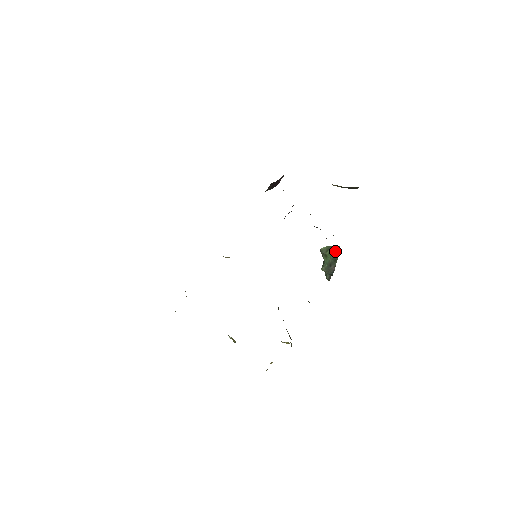
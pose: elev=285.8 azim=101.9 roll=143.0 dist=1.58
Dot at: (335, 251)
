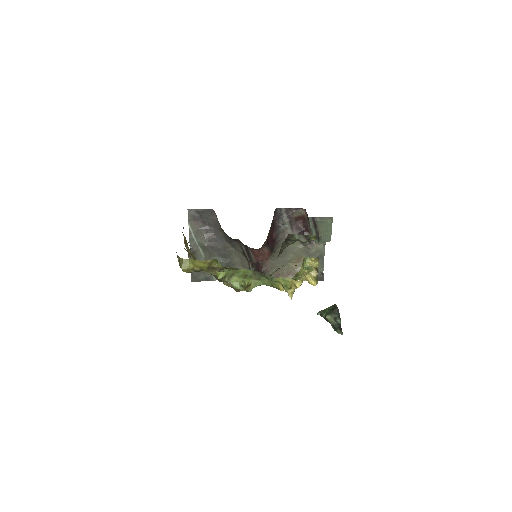
Dot at: occluded
